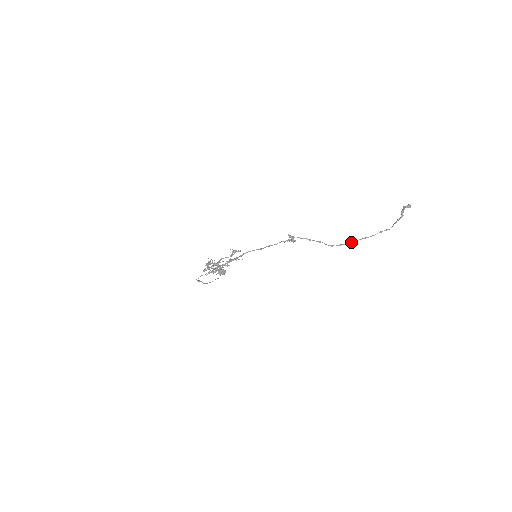
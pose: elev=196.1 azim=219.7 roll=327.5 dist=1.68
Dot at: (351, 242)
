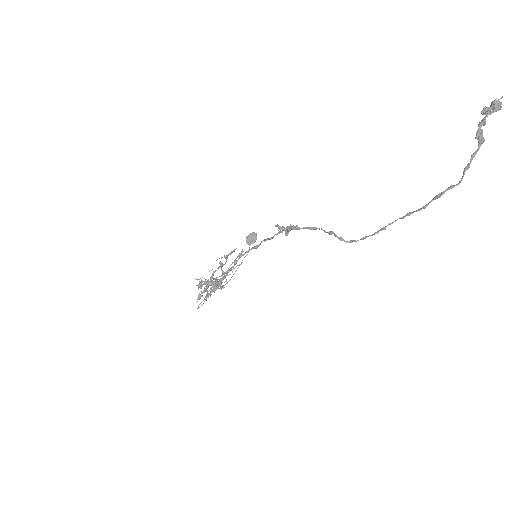
Dot at: (383, 228)
